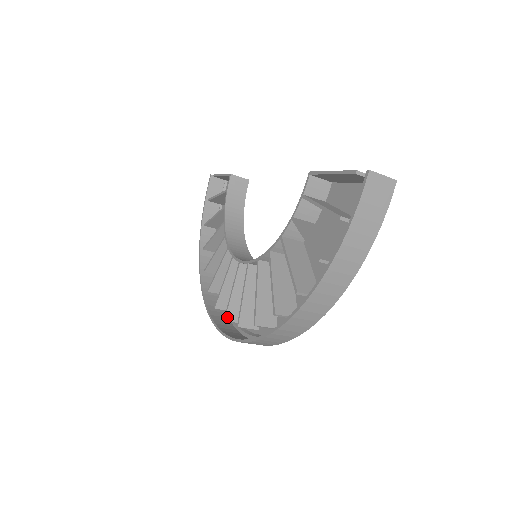
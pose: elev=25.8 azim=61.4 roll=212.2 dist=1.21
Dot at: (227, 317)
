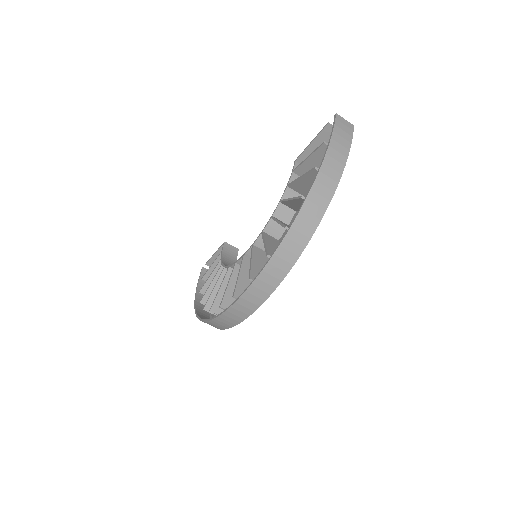
Dot at: (235, 294)
